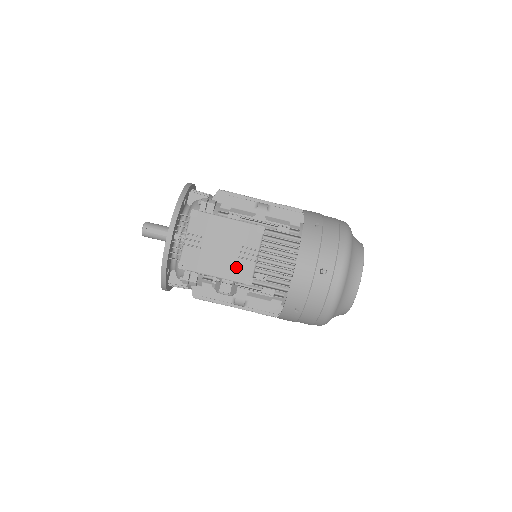
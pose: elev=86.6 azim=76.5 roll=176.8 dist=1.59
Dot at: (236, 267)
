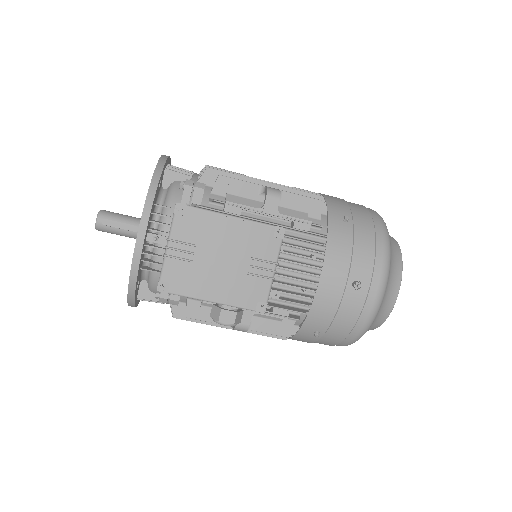
Dot at: (244, 288)
